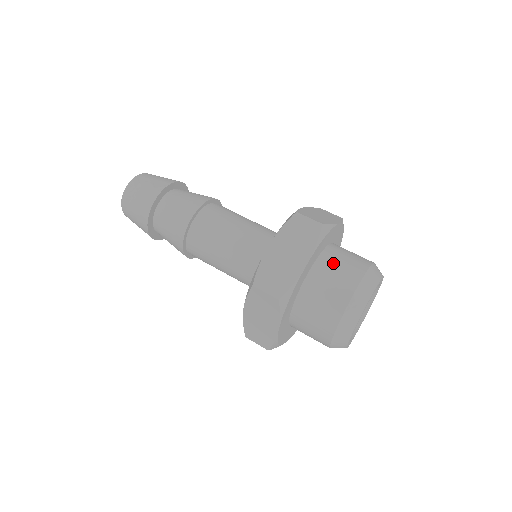
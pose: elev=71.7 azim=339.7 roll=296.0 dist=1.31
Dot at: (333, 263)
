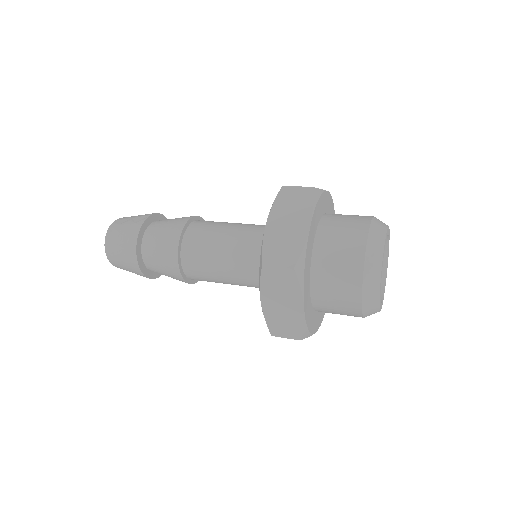
Dot at: (335, 224)
